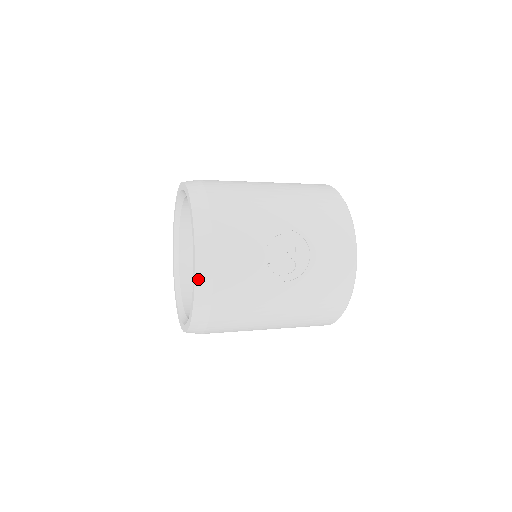
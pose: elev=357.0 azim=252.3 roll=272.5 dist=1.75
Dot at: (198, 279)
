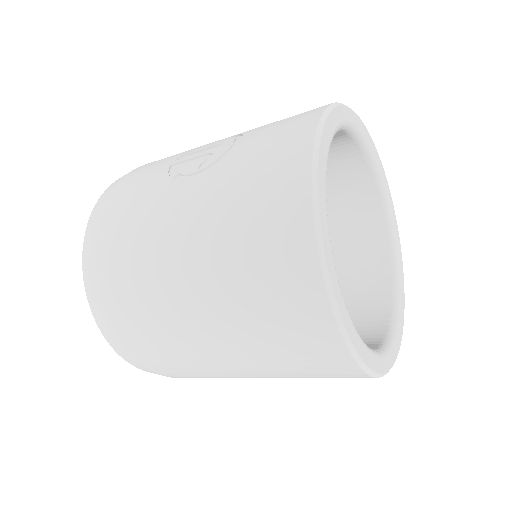
Dot at: (97, 206)
